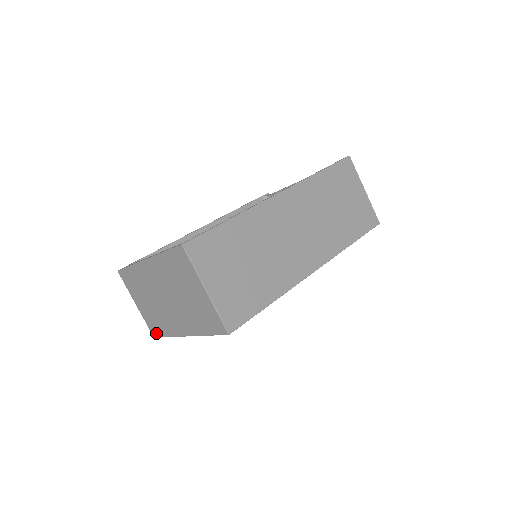
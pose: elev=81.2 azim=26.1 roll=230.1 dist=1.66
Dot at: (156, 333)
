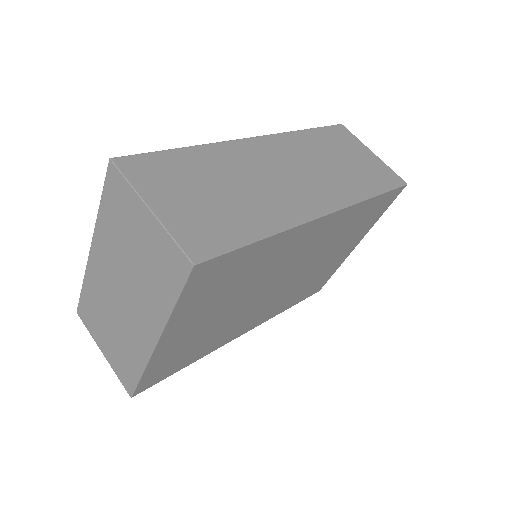
Dot at: (130, 384)
